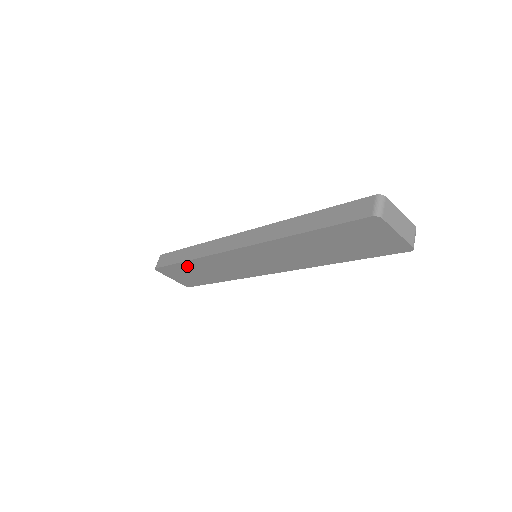
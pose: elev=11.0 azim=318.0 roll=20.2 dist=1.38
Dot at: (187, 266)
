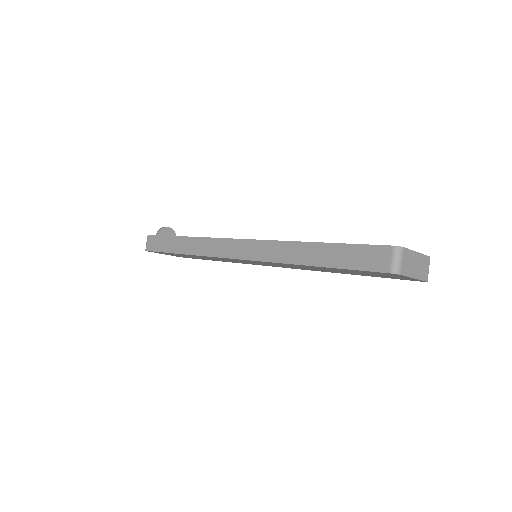
Dot at: occluded
